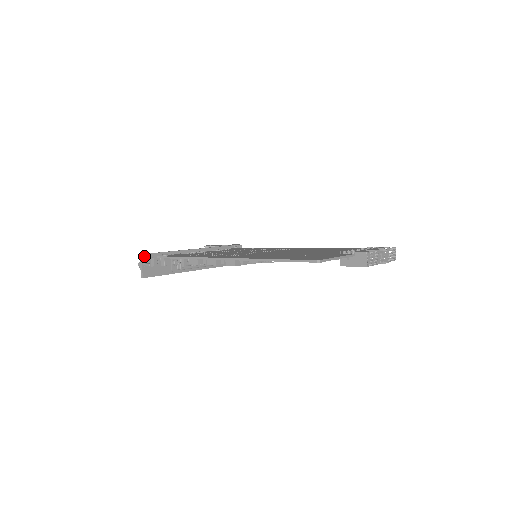
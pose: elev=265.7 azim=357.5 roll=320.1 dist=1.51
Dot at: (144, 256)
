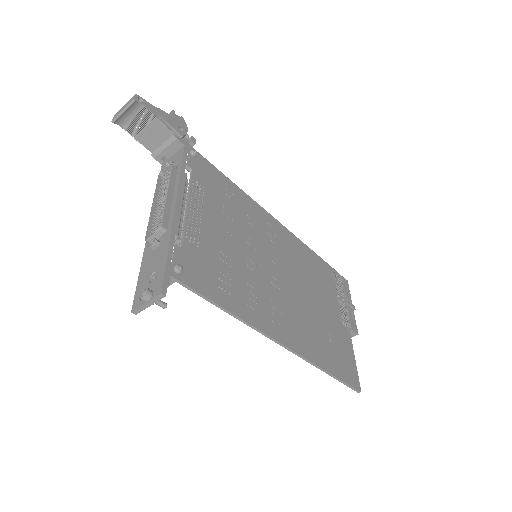
Dot at: (164, 292)
